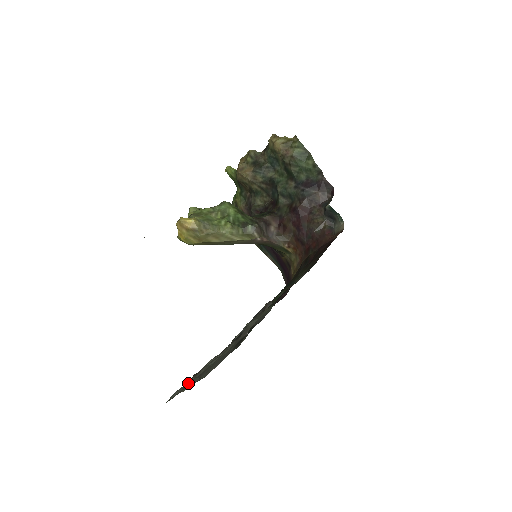
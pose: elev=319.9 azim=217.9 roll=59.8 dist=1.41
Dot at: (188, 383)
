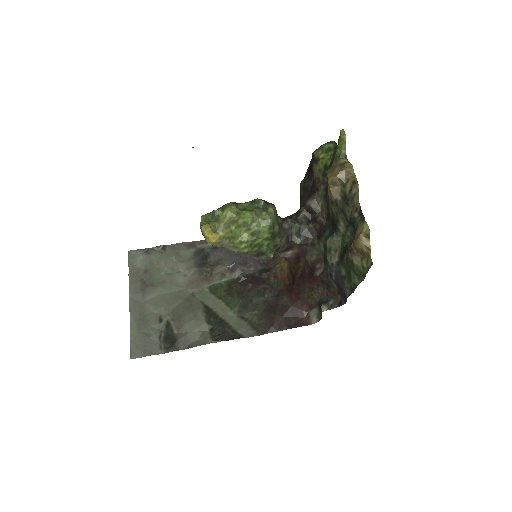
Dot at: (149, 258)
